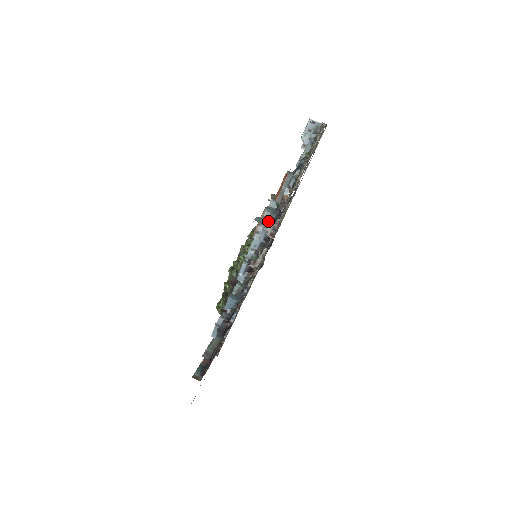
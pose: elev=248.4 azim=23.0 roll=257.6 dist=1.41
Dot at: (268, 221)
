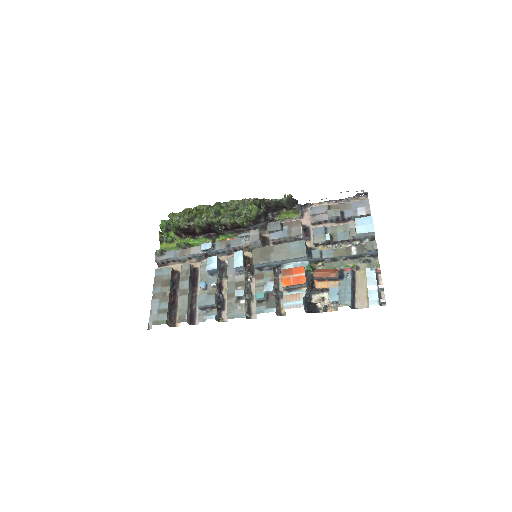
Dot at: (304, 298)
